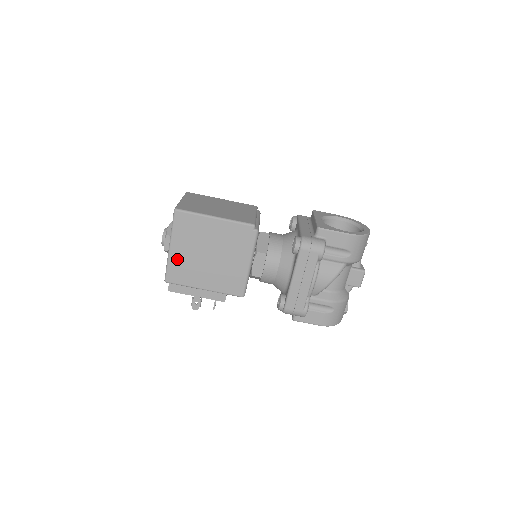
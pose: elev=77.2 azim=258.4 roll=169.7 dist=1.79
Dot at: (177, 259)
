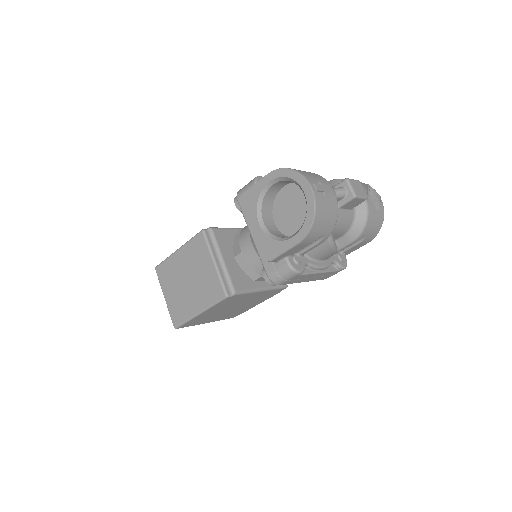
Dot at: occluded
